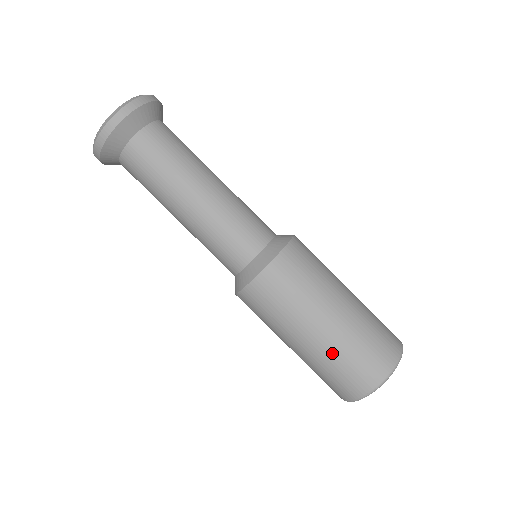
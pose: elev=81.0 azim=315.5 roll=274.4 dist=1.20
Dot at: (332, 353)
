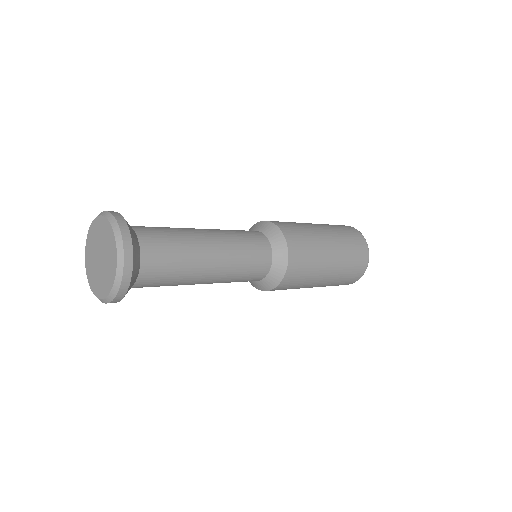
Dot at: (345, 252)
